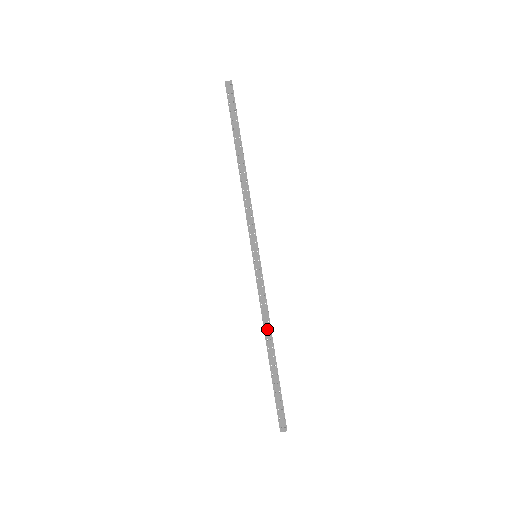
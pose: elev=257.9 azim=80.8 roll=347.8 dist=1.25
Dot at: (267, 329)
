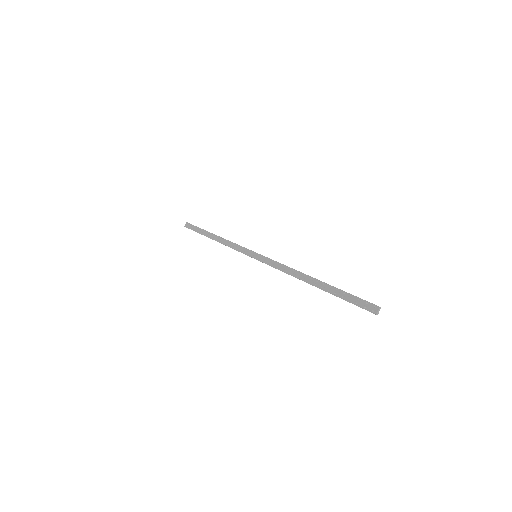
Dot at: (297, 275)
